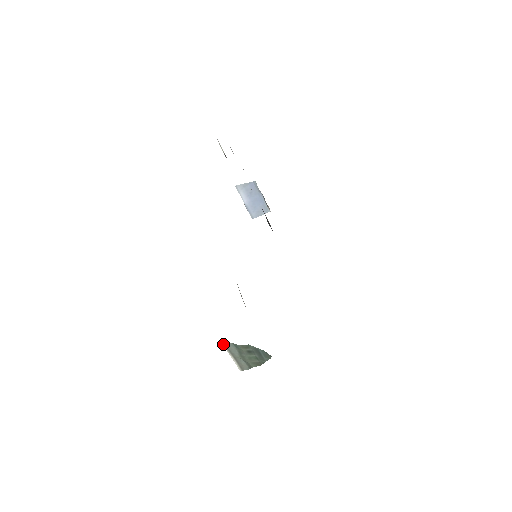
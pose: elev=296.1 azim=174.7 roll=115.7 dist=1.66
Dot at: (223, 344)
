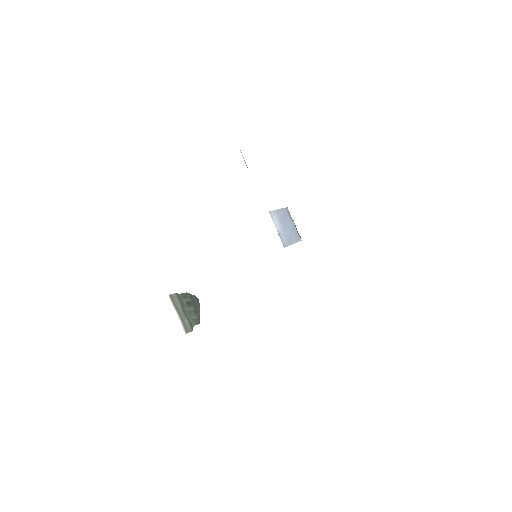
Dot at: (169, 295)
